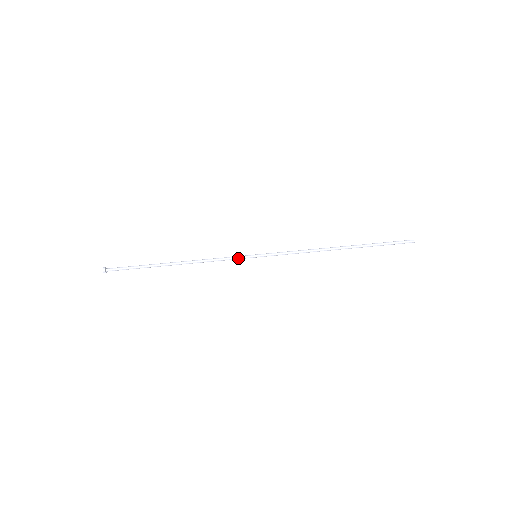
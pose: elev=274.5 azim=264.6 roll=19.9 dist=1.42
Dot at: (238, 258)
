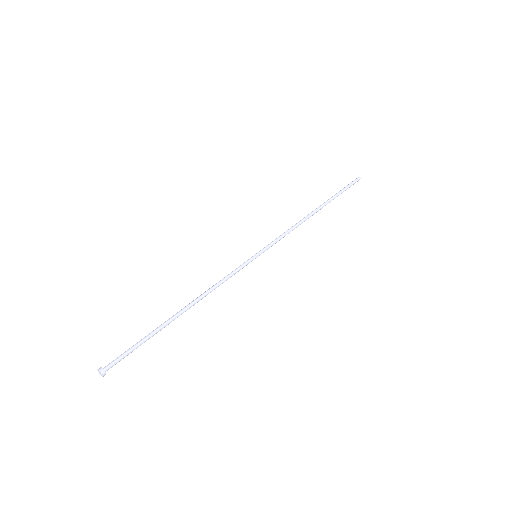
Dot at: (242, 267)
